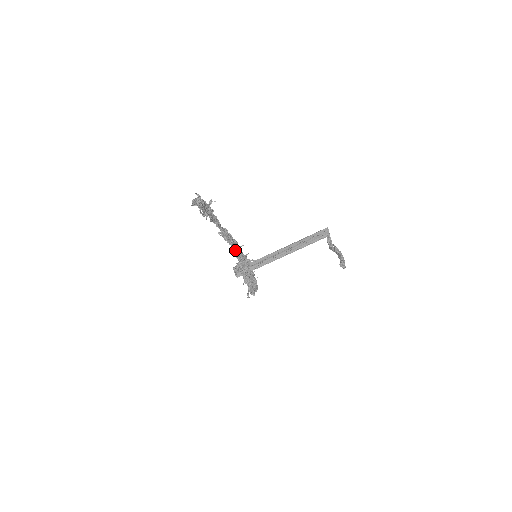
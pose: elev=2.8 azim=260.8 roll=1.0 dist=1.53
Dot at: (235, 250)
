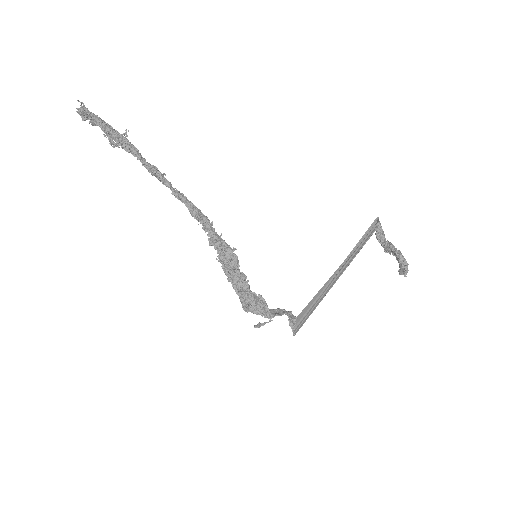
Dot at: (208, 232)
